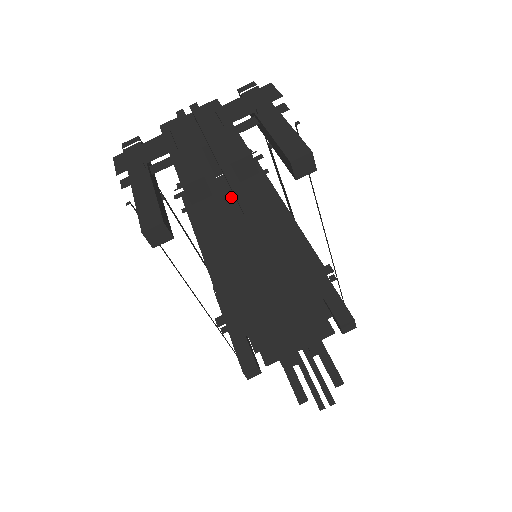
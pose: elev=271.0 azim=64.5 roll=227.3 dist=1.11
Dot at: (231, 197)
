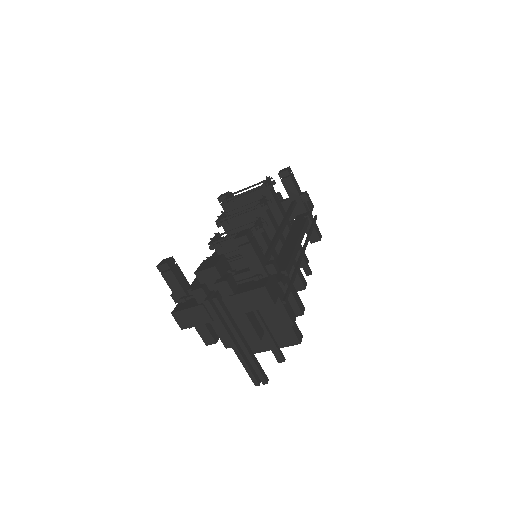
Dot at: occluded
